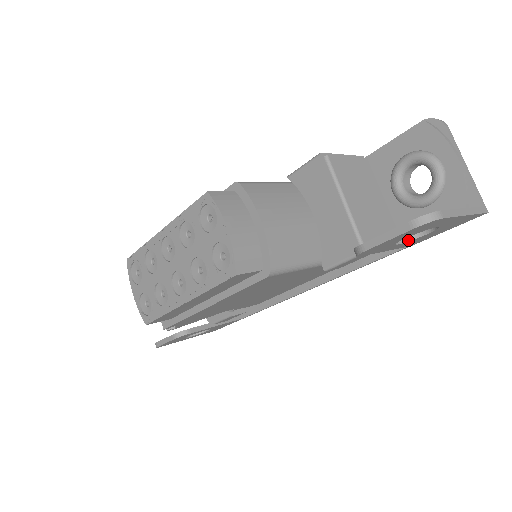
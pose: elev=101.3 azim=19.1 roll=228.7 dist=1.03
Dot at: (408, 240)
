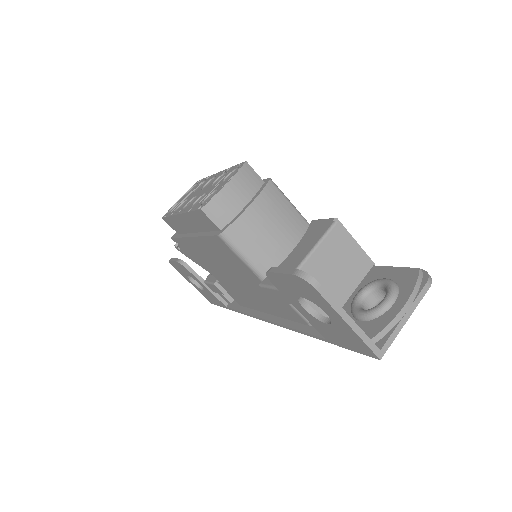
Dot at: (314, 315)
